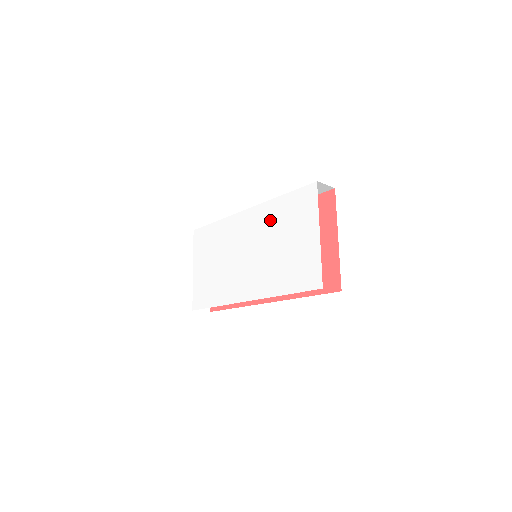
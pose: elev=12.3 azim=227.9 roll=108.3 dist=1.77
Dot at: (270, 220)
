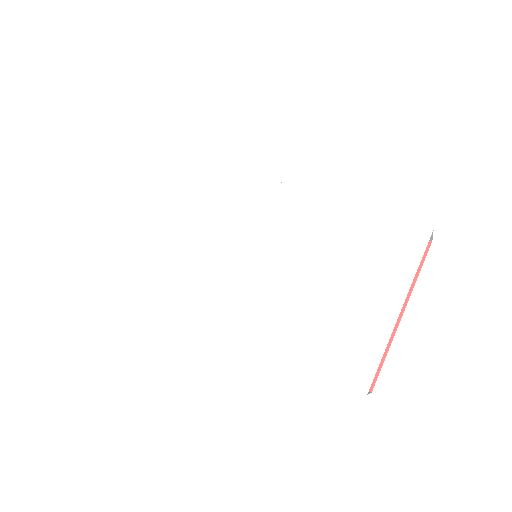
Dot at: (318, 229)
